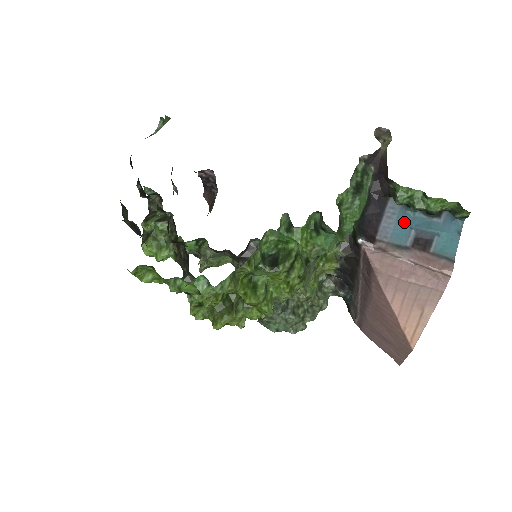
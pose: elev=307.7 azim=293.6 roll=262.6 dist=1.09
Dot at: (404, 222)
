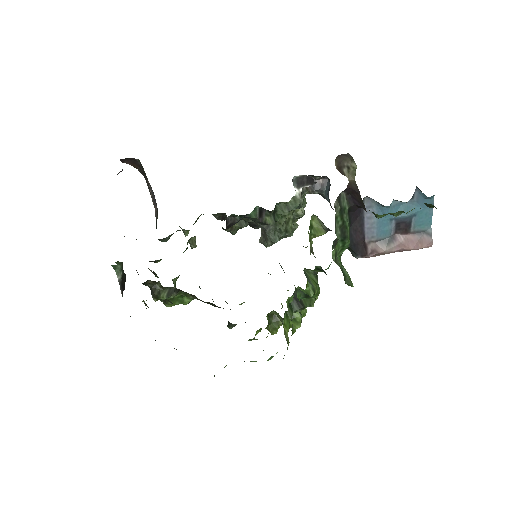
Dot at: (384, 217)
